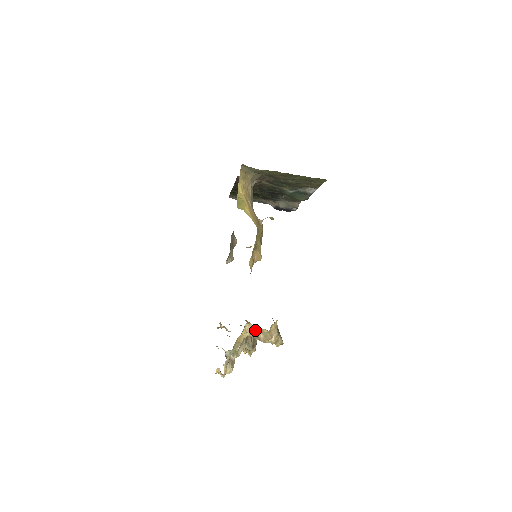
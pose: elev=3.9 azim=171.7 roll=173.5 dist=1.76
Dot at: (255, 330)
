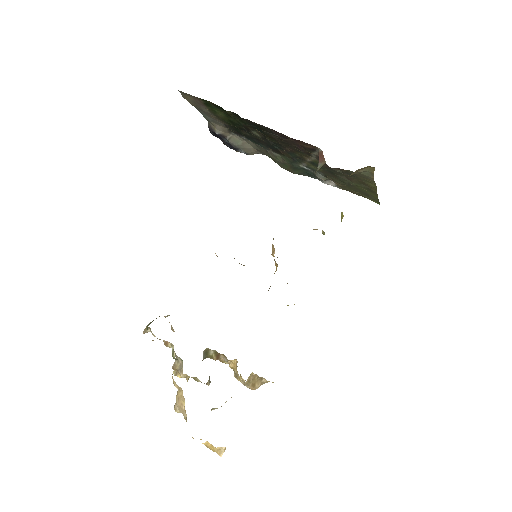
Dot at: (255, 378)
